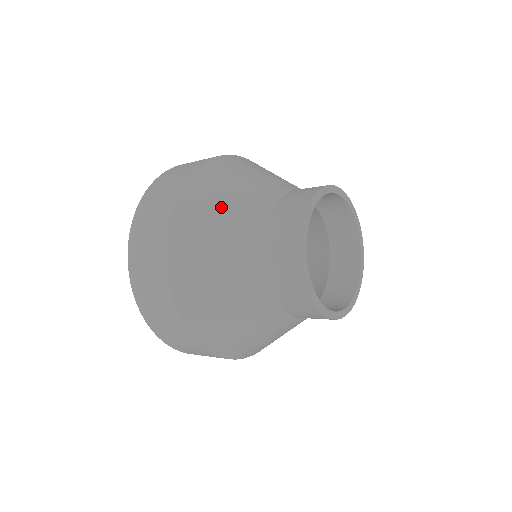
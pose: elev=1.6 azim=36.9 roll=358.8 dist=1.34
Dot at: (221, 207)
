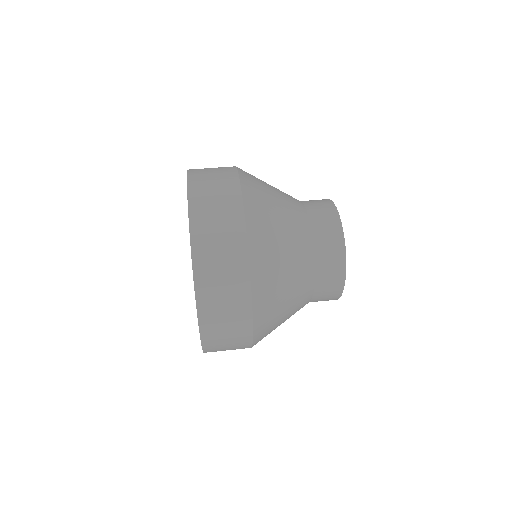
Dot at: (282, 258)
